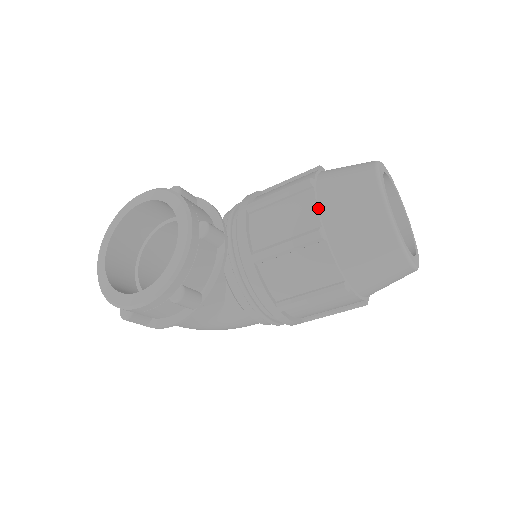
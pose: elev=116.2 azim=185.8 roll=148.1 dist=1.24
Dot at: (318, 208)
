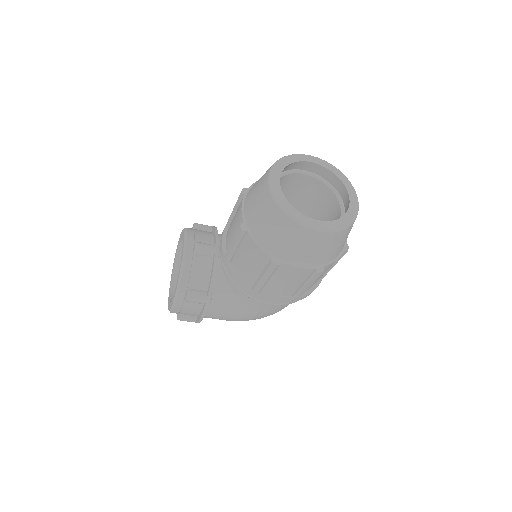
Dot at: (243, 209)
